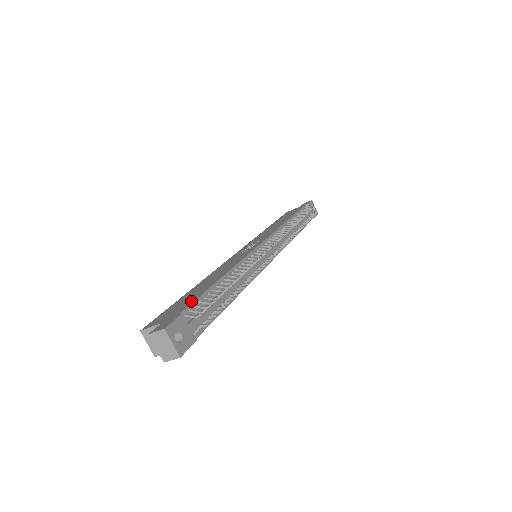
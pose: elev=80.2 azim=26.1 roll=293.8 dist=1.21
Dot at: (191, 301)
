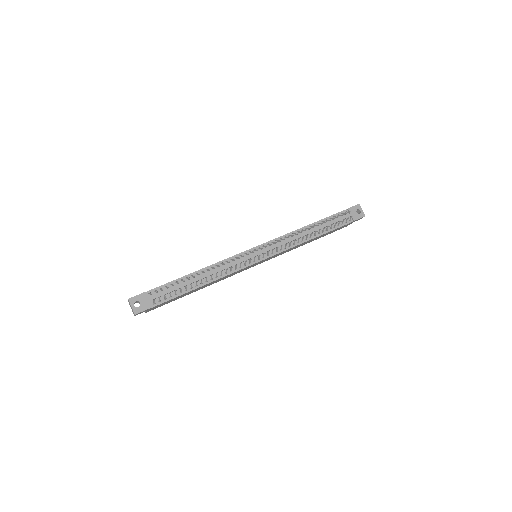
Dot at: (162, 285)
